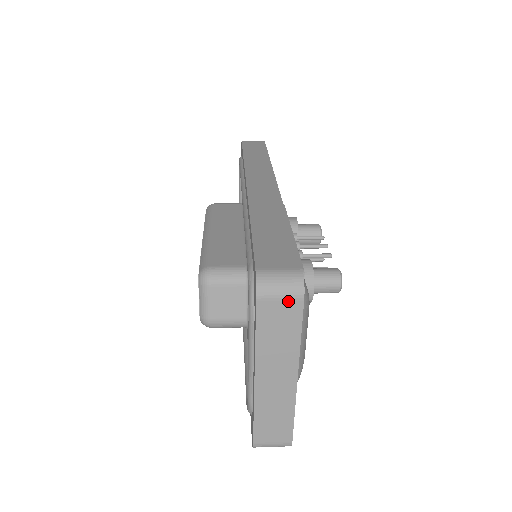
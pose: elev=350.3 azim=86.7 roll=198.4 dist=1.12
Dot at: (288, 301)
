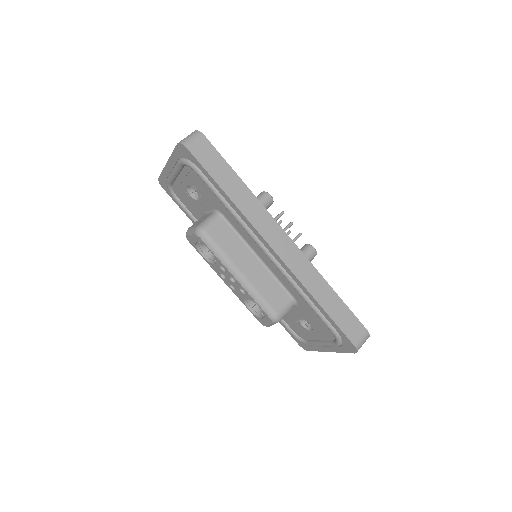
Dot at: occluded
